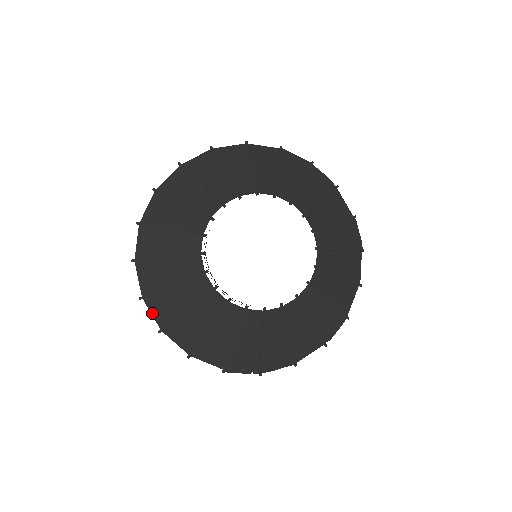
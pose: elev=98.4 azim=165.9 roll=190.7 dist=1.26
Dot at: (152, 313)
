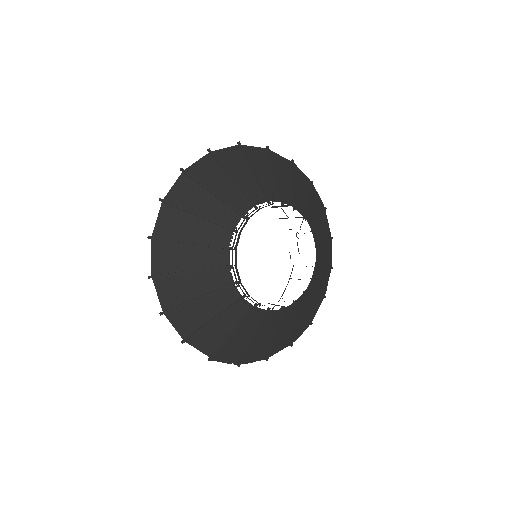
Dot at: (158, 294)
